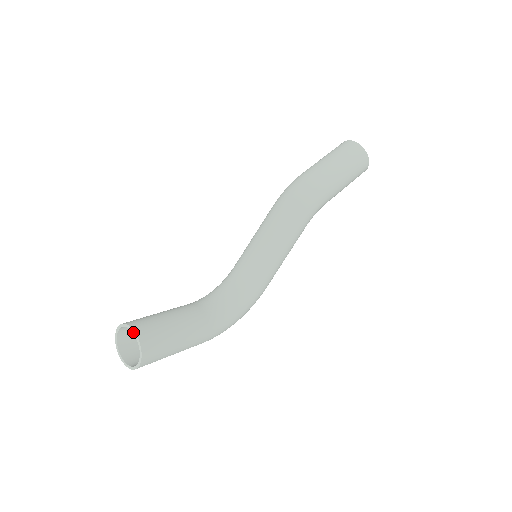
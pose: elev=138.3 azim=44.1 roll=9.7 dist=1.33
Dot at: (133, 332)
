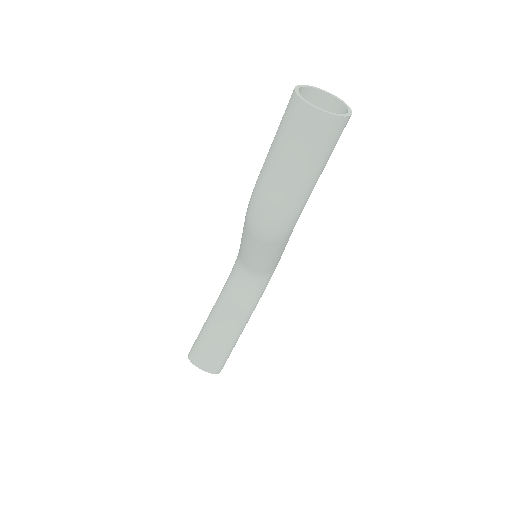
Dot at: (203, 370)
